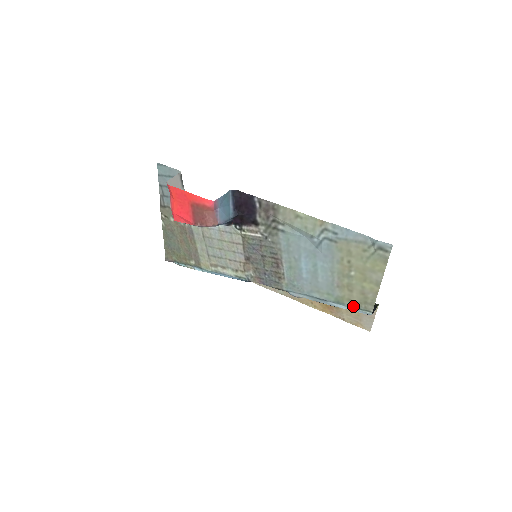
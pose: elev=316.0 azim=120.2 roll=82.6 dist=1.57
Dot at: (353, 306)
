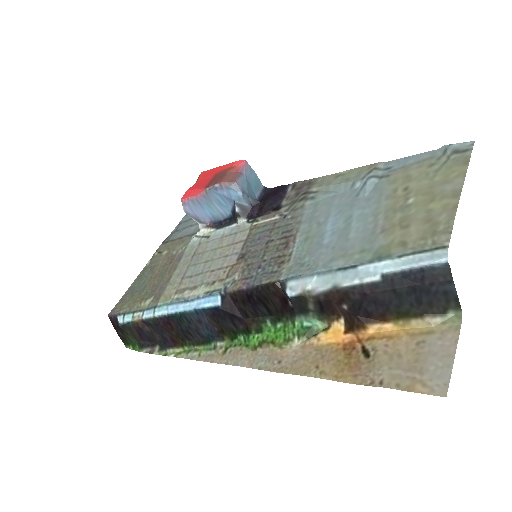
Dot at: (408, 251)
